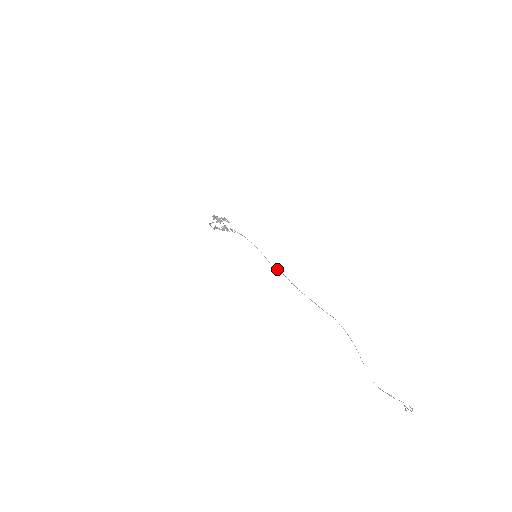
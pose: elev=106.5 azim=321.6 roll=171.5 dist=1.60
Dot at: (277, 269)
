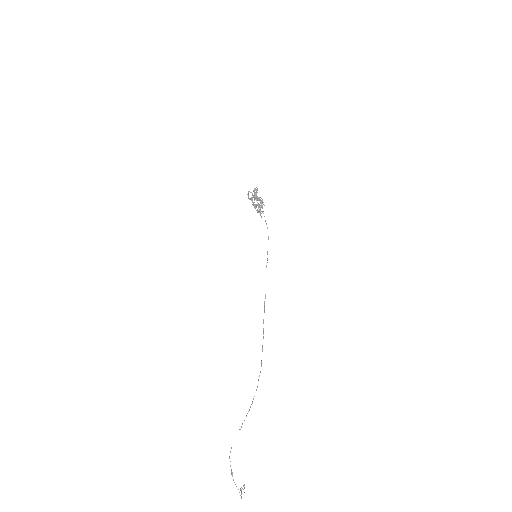
Dot at: occluded
